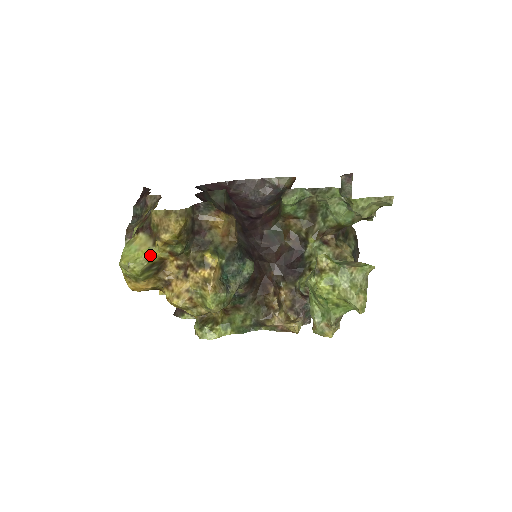
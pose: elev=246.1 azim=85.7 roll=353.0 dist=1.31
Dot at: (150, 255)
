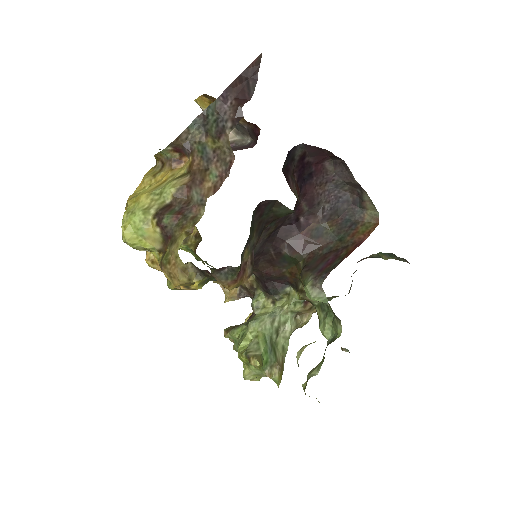
Dot at: (150, 250)
